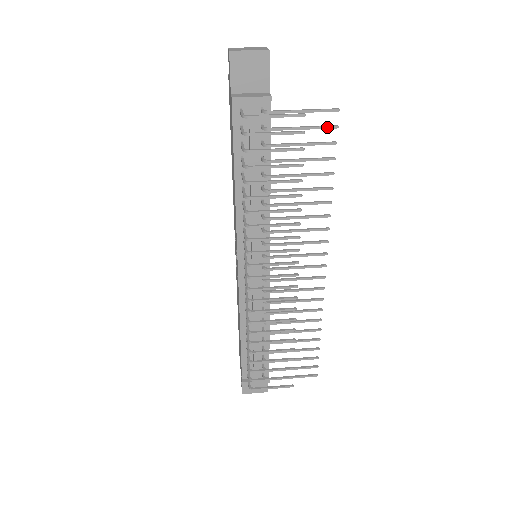
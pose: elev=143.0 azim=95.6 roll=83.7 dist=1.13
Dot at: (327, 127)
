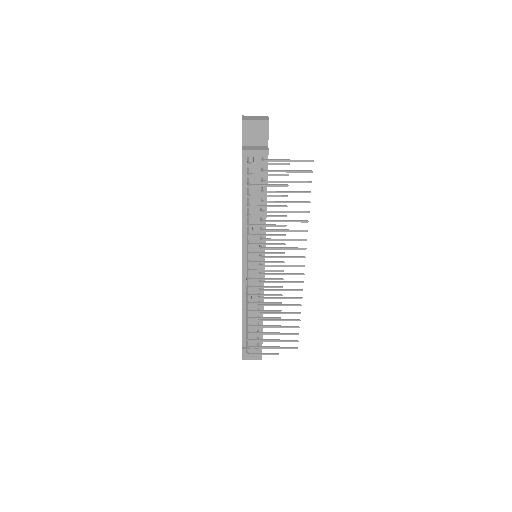
Dot at: (305, 171)
